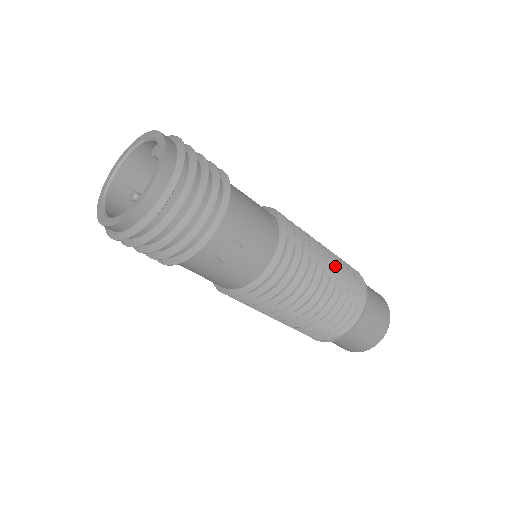
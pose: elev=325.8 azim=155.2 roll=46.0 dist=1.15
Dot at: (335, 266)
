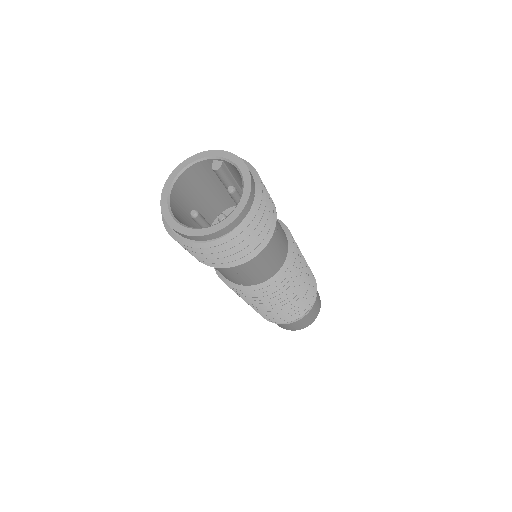
Dot at: occluded
